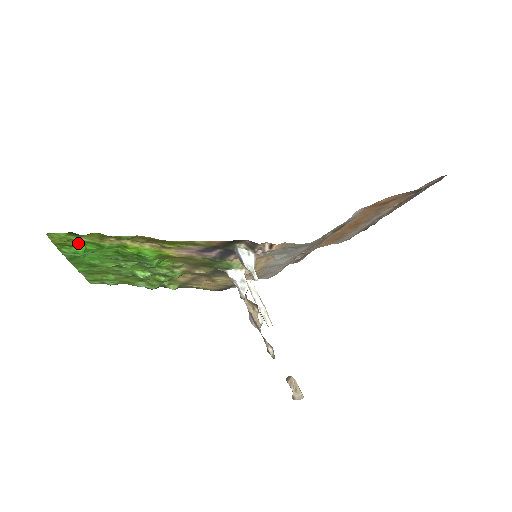
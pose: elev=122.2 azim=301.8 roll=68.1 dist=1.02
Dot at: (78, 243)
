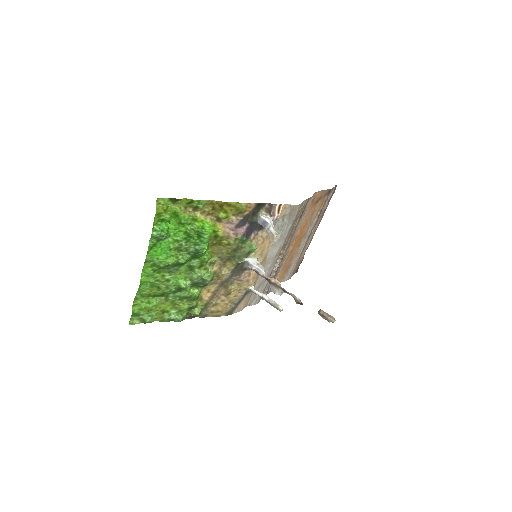
Dot at: (169, 215)
